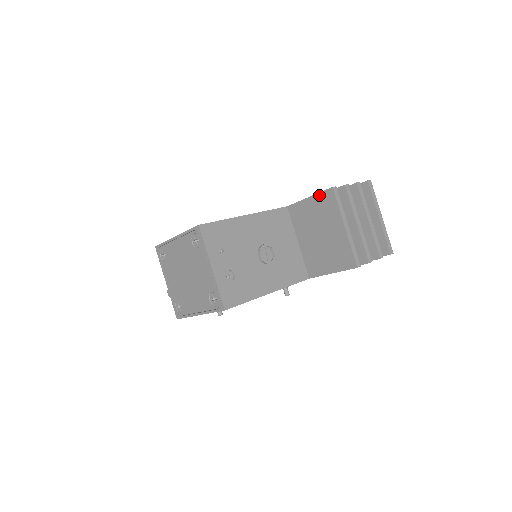
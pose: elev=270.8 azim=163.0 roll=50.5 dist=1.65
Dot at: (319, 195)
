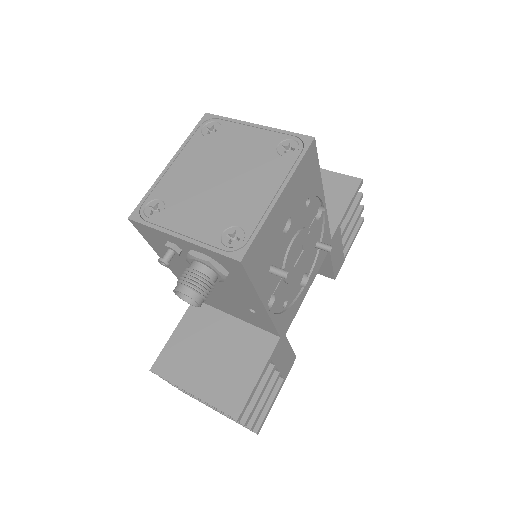
Dot at: occluded
